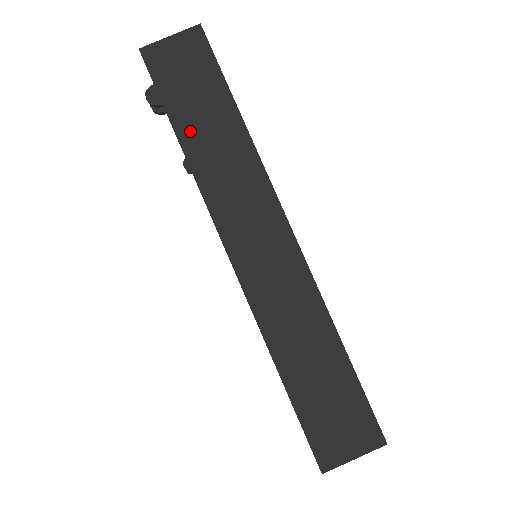
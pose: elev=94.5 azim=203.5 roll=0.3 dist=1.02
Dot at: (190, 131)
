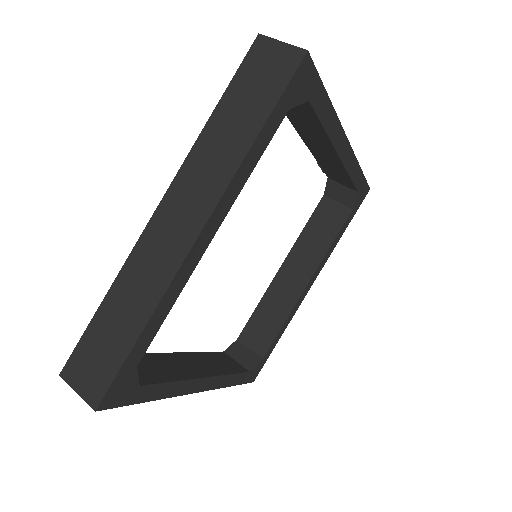
Dot at: (223, 115)
